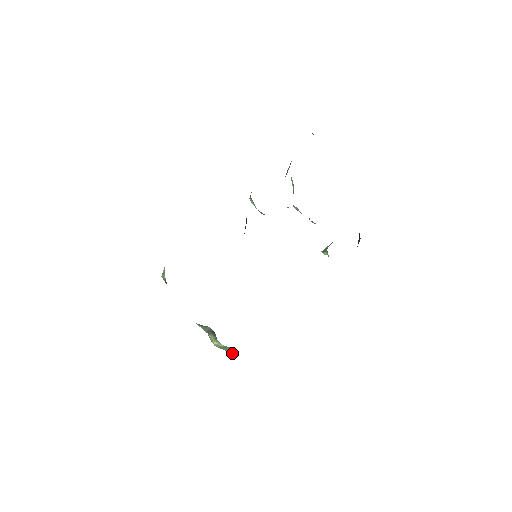
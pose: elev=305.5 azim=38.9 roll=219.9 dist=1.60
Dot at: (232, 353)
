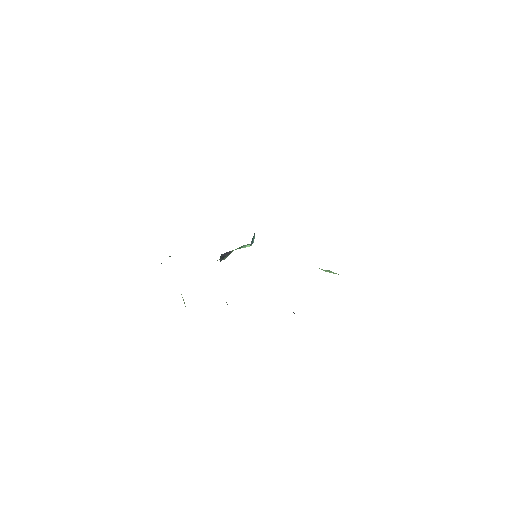
Dot at: occluded
